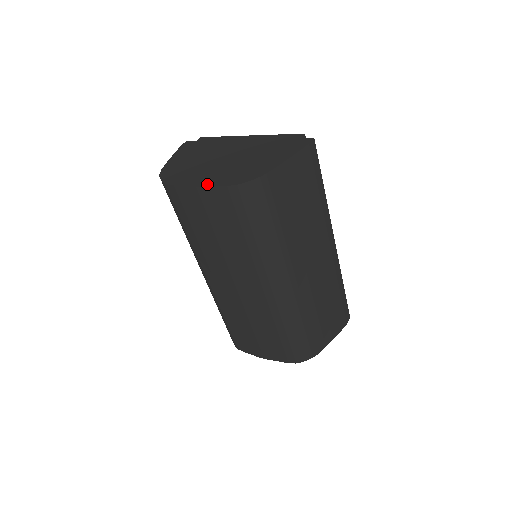
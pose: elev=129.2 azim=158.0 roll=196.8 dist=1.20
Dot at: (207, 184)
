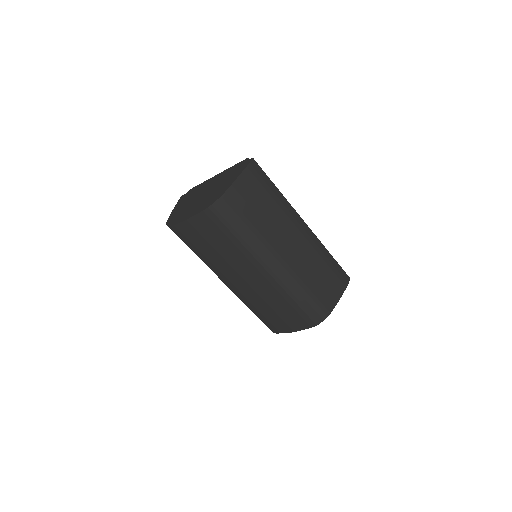
Dot at: (192, 215)
